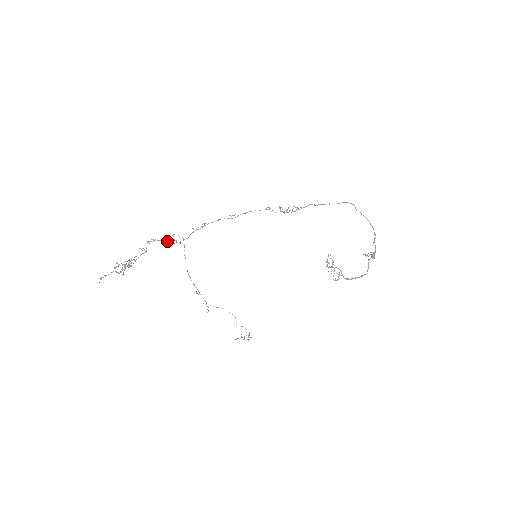
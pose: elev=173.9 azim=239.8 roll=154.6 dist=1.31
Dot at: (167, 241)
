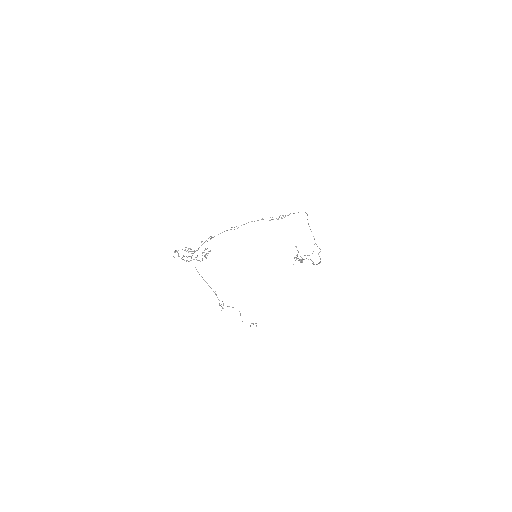
Dot at: occluded
